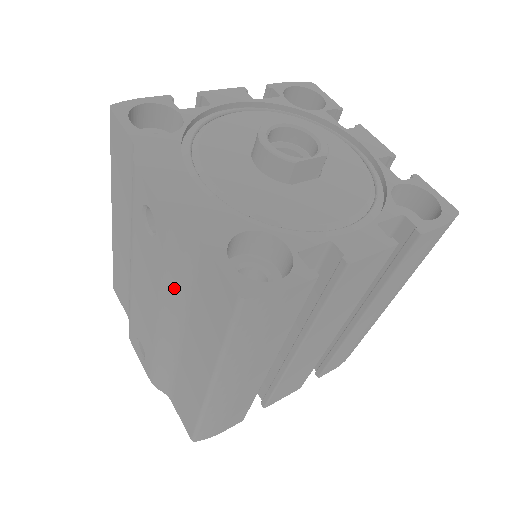
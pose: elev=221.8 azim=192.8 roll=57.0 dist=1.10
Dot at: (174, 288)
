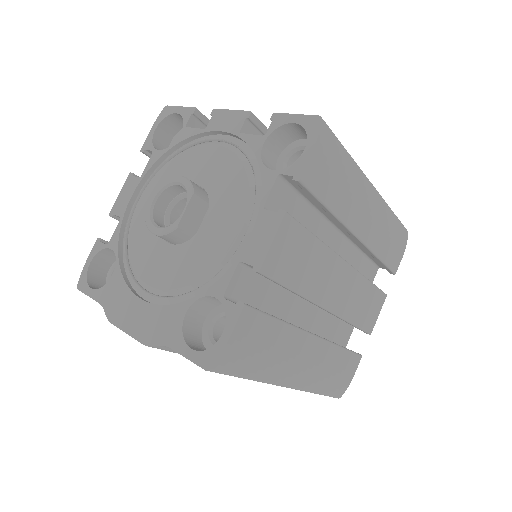
Dot at: occluded
